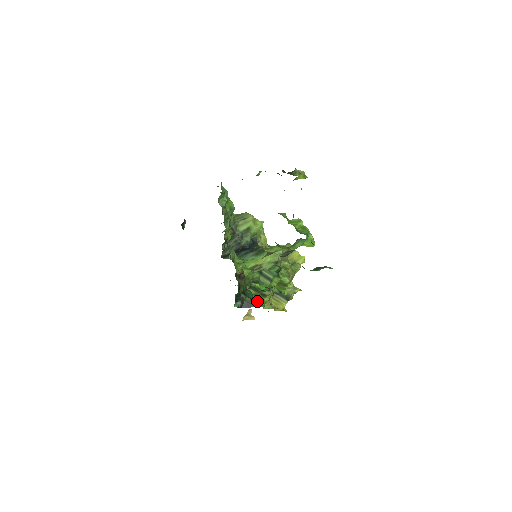
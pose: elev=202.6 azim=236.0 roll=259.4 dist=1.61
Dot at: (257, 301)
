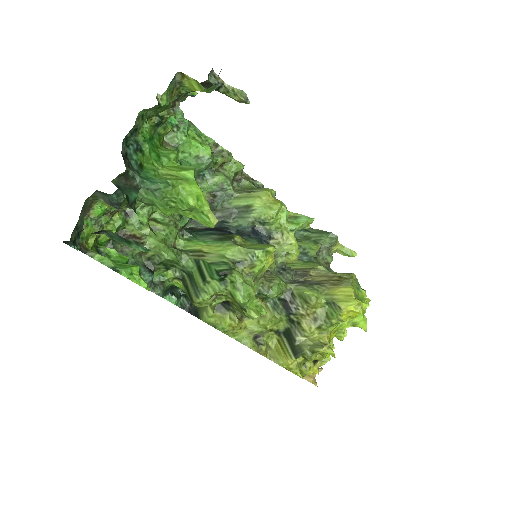
Dot at: (210, 314)
